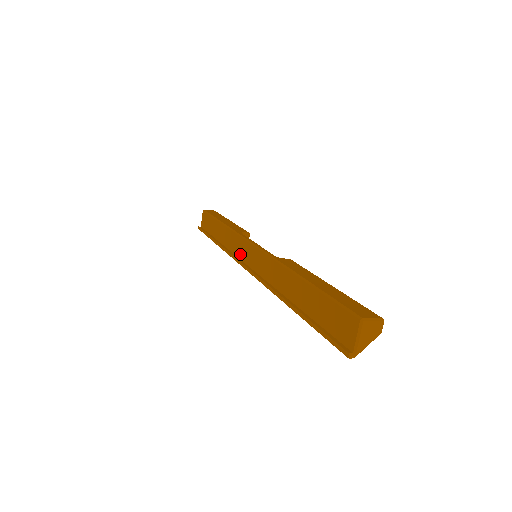
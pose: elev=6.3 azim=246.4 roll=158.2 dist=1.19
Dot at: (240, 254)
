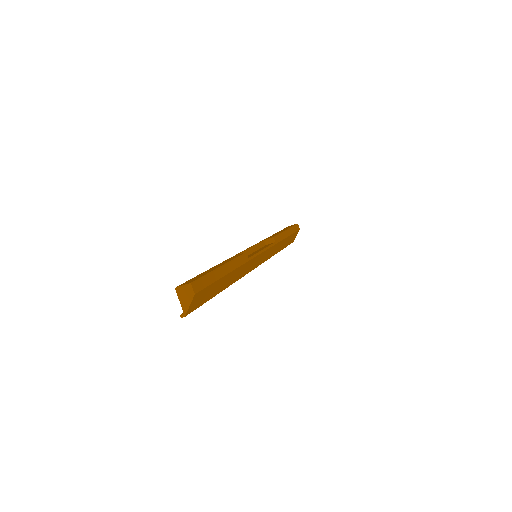
Dot at: occluded
